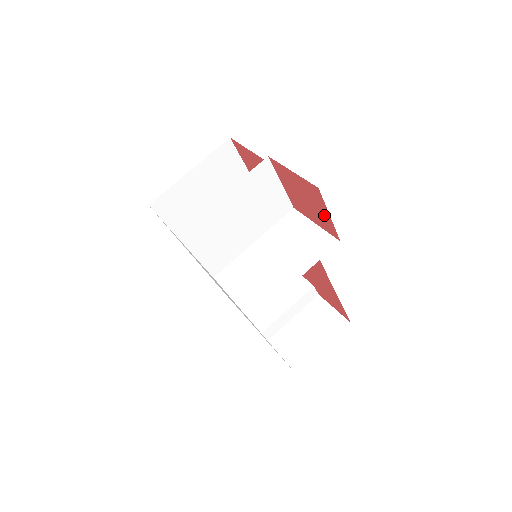
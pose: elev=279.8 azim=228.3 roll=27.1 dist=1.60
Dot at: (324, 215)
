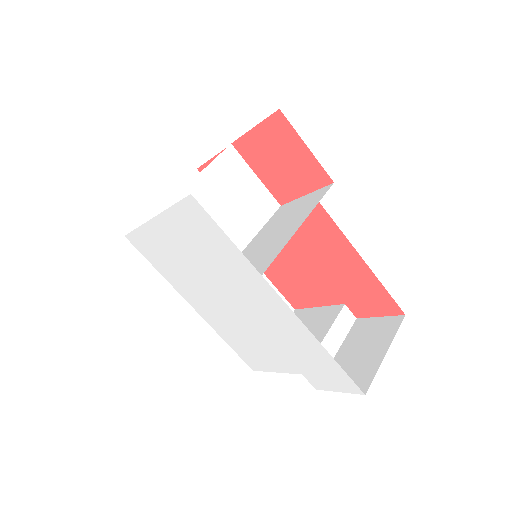
Dot at: (303, 157)
